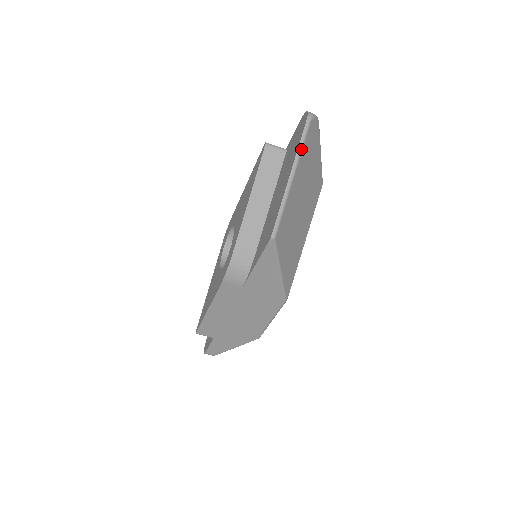
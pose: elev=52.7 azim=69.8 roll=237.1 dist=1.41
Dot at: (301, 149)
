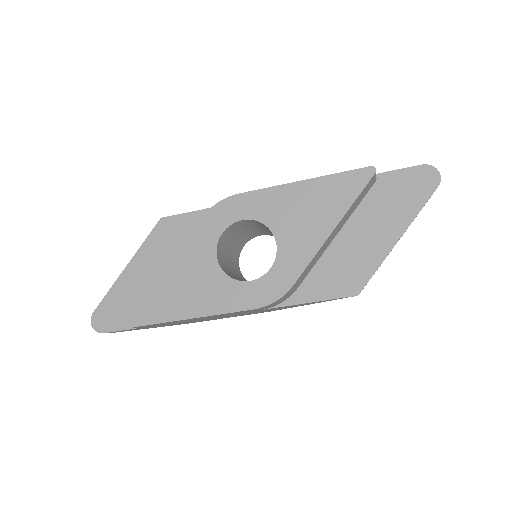
Dot at: occluded
